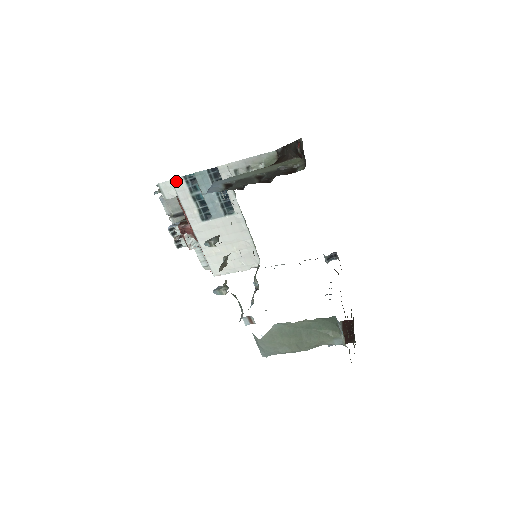
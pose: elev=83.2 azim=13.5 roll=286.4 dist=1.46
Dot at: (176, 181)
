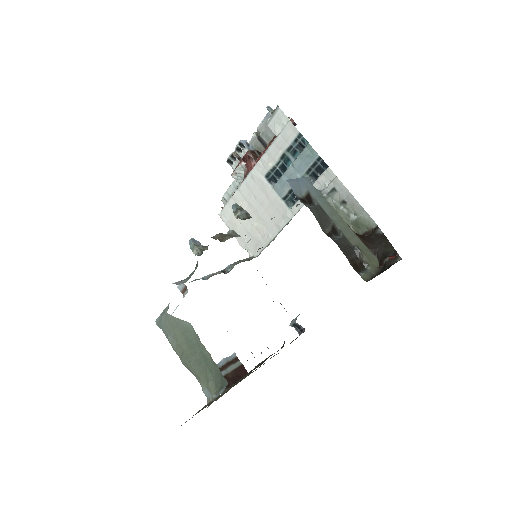
Dot at: (291, 127)
